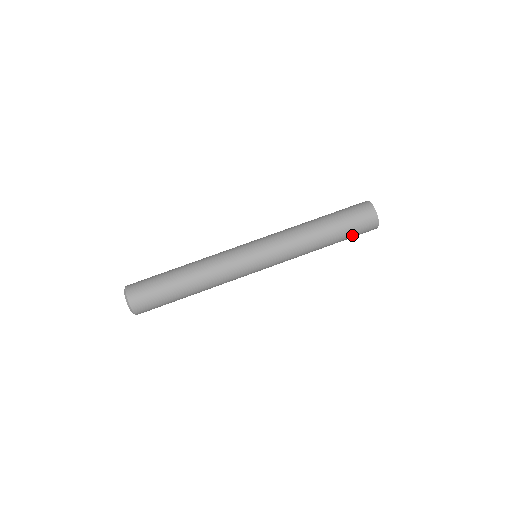
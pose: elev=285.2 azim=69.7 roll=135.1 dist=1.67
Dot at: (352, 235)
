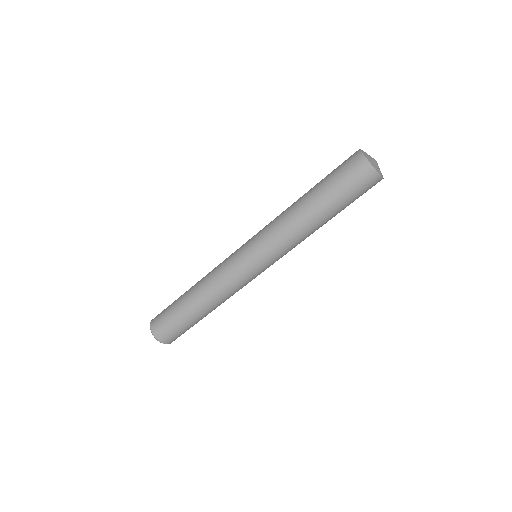
Dot at: occluded
